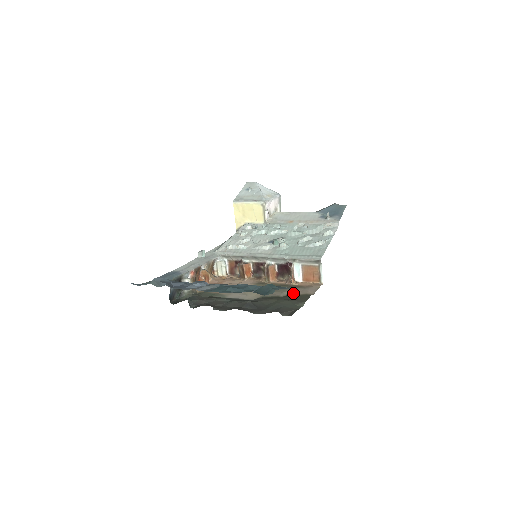
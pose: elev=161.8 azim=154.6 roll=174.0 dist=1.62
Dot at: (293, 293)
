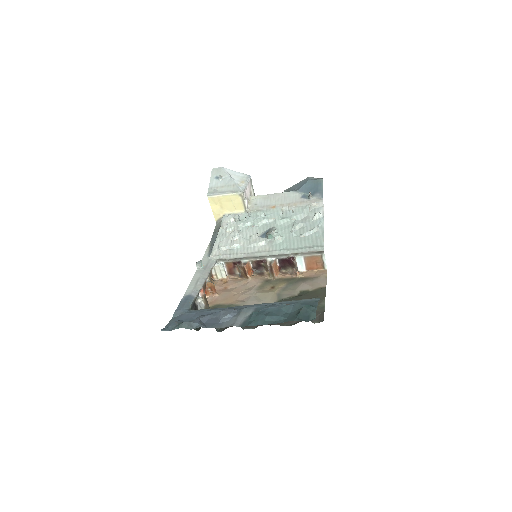
Dot at: (306, 289)
